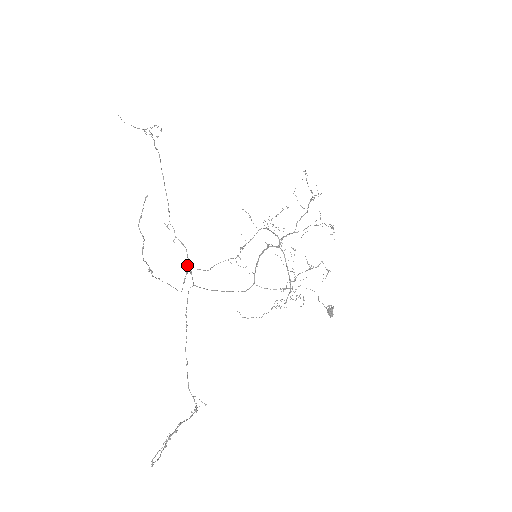
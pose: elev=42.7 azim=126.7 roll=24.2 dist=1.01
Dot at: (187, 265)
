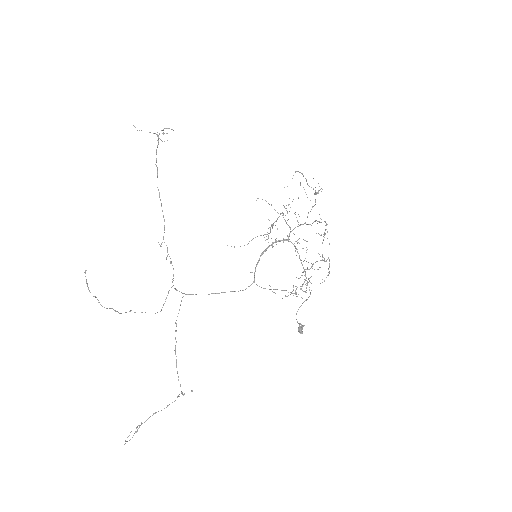
Dot at: occluded
